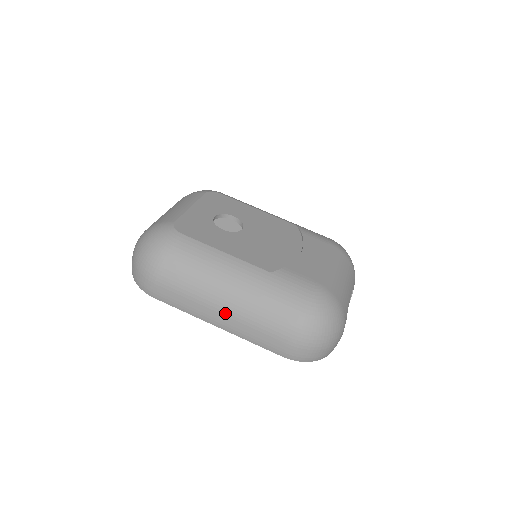
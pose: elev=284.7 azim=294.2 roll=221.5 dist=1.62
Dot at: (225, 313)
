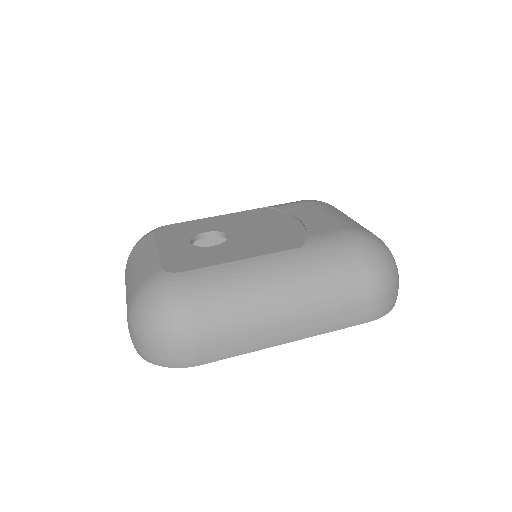
Dot at: (291, 319)
